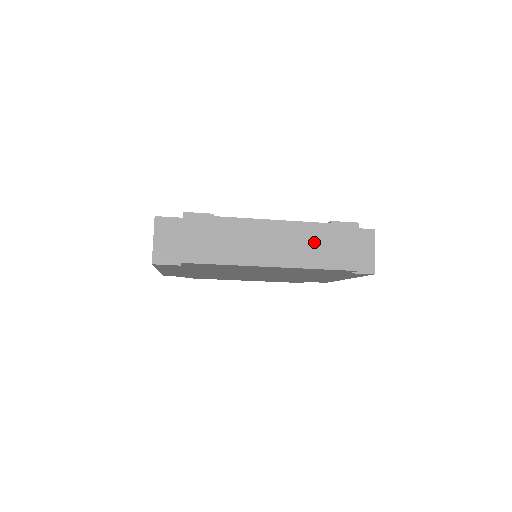
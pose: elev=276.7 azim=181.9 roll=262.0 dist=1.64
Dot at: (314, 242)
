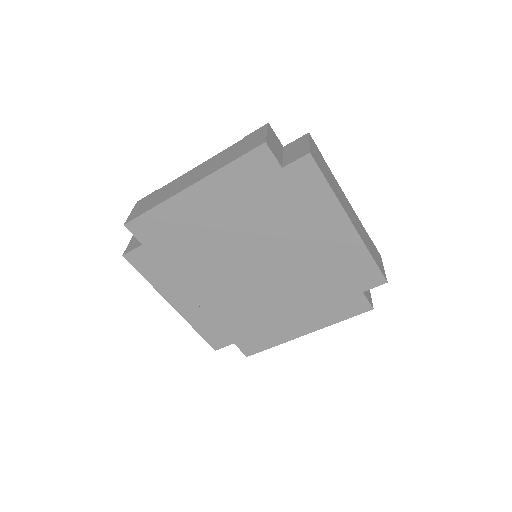
Dot at: (227, 155)
